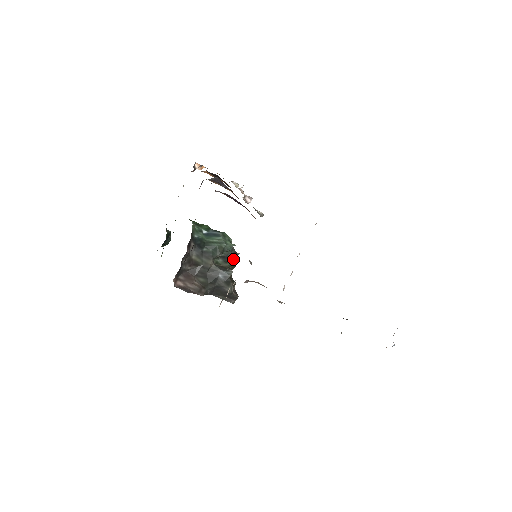
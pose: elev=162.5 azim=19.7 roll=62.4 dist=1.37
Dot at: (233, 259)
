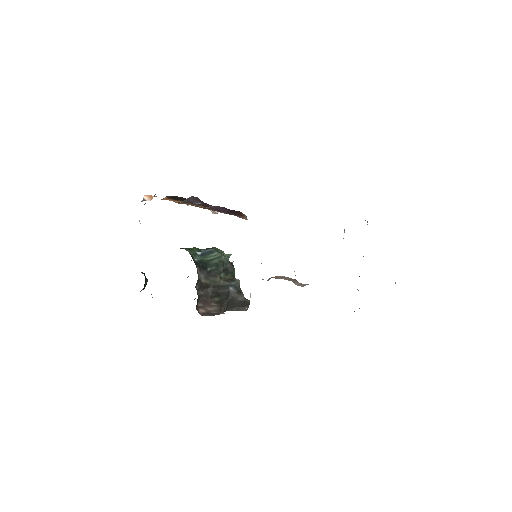
Dot at: (231, 269)
